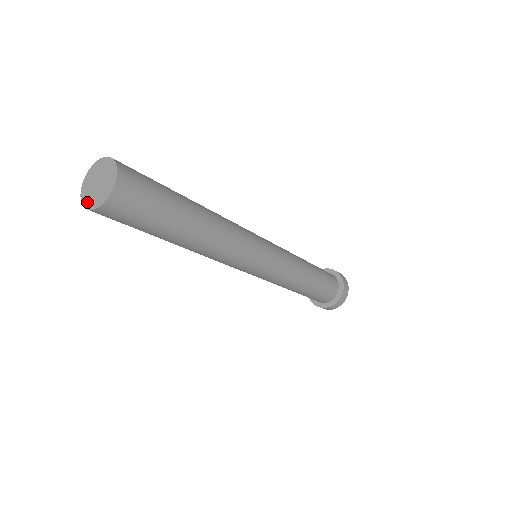
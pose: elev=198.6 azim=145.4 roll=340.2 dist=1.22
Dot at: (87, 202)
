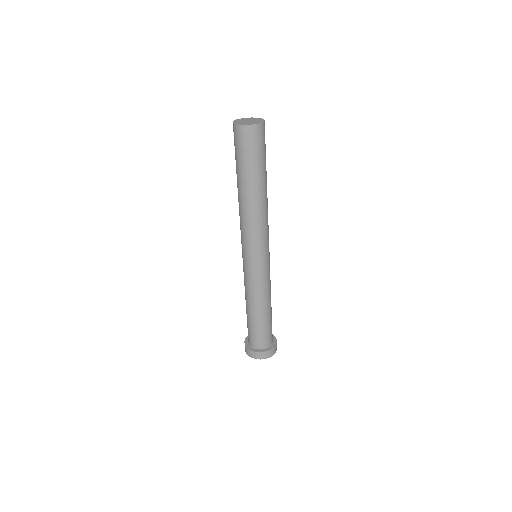
Dot at: (250, 124)
